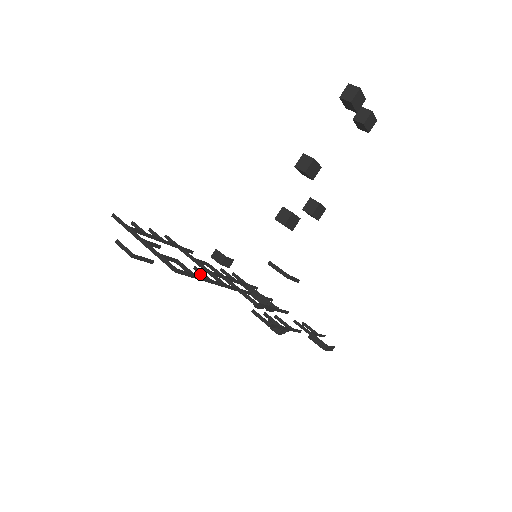
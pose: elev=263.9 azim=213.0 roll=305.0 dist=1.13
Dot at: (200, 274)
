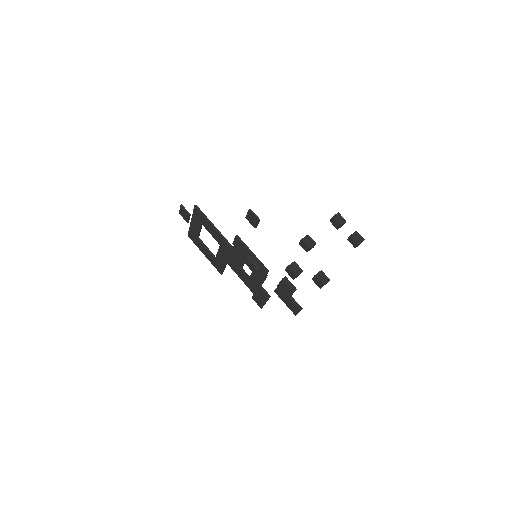
Dot at: (212, 231)
